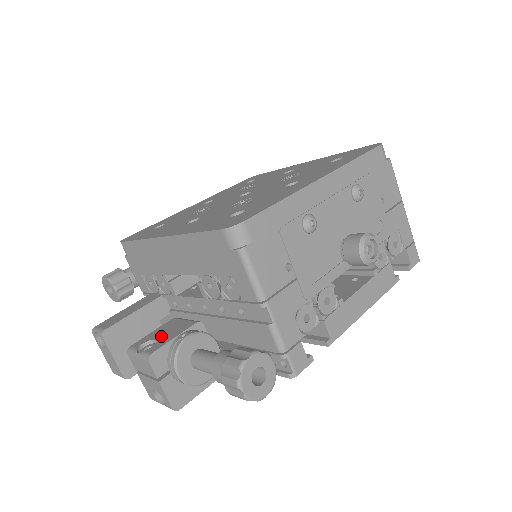
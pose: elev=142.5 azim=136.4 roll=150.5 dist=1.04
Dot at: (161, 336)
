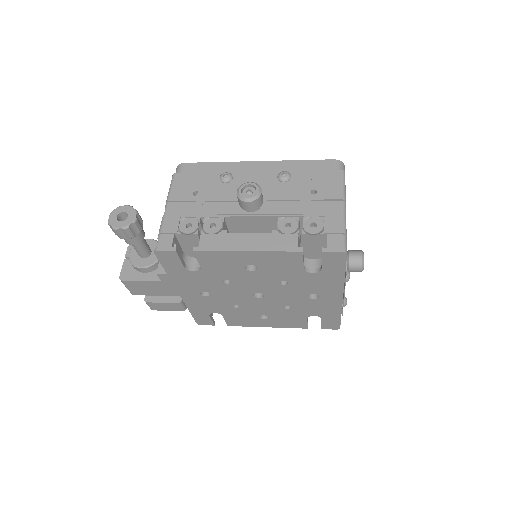
Dot at: occluded
